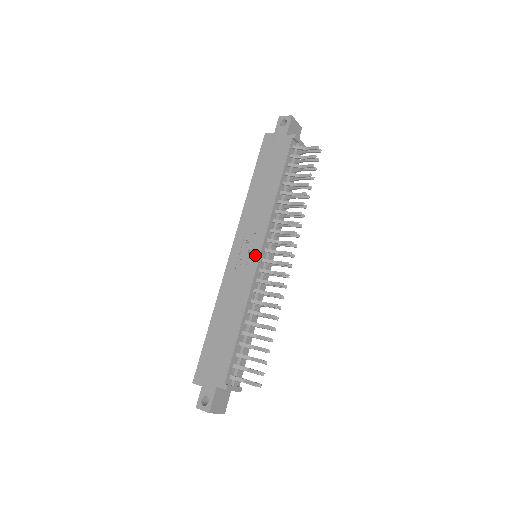
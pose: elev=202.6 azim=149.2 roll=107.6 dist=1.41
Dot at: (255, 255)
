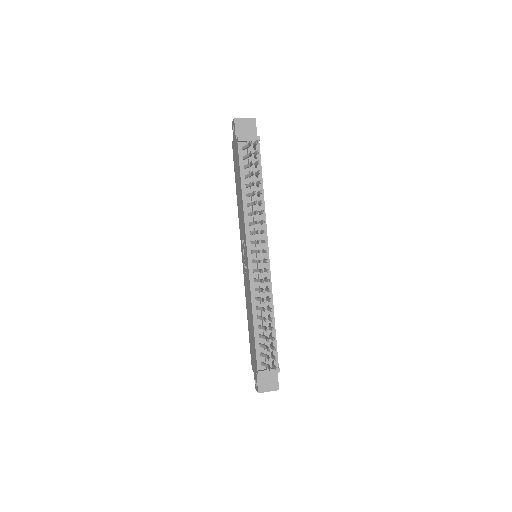
Dot at: (246, 259)
